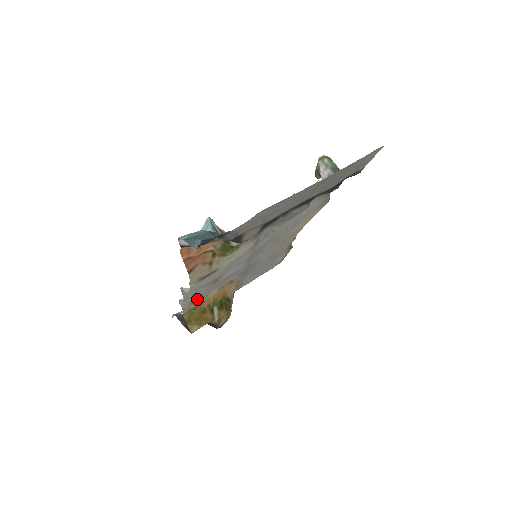
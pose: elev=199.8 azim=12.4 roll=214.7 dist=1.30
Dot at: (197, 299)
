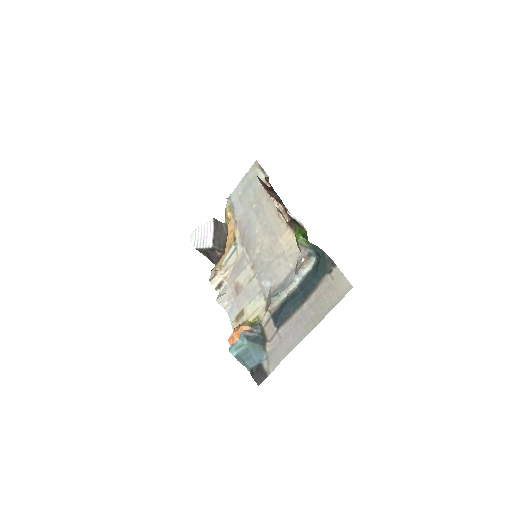
Dot at: (218, 268)
